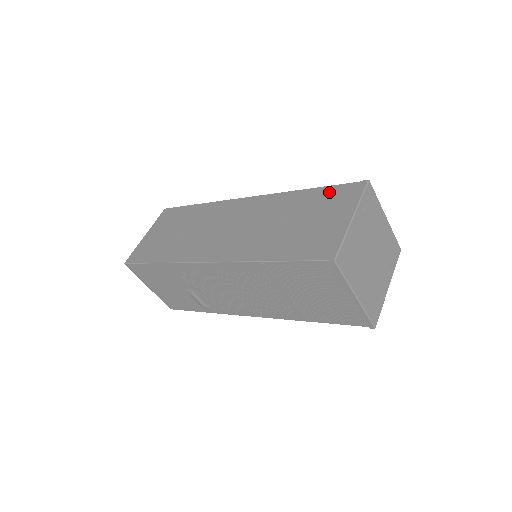
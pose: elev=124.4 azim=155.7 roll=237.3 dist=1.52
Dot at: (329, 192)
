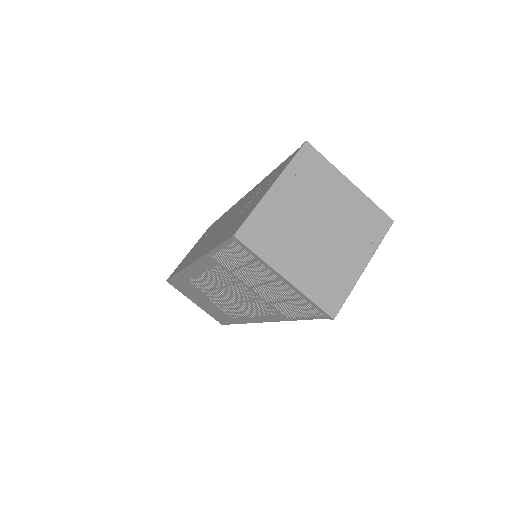
Dot at: (279, 167)
